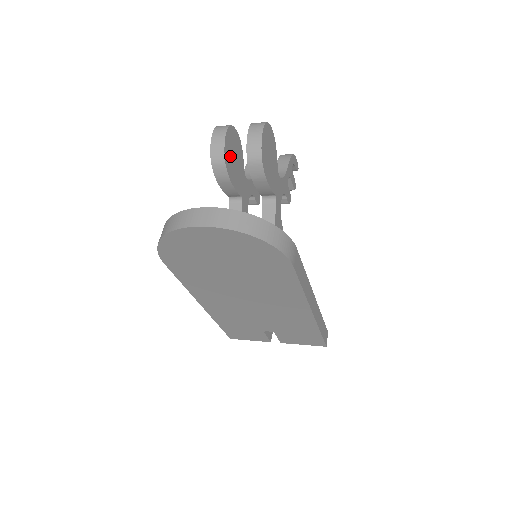
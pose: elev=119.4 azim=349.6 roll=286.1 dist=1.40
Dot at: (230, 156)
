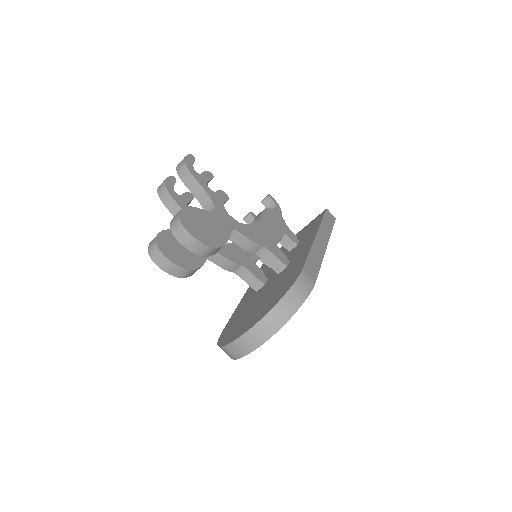
Dot at: (183, 258)
